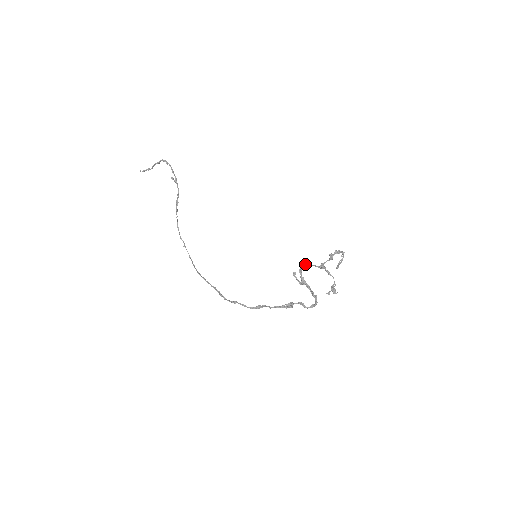
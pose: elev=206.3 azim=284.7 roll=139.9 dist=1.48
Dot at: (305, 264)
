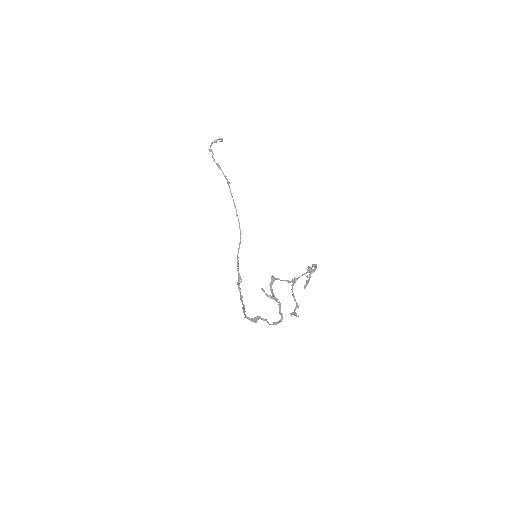
Dot at: (276, 279)
